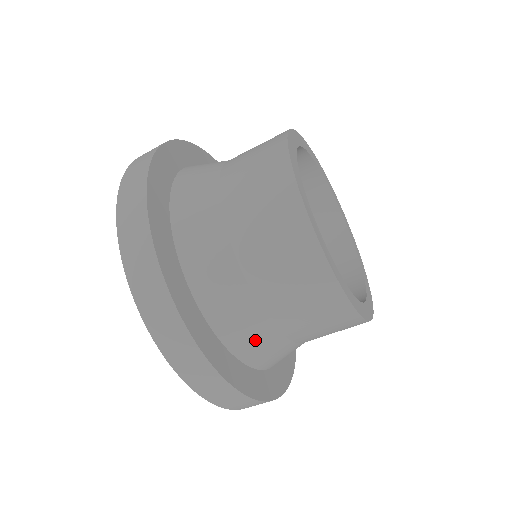
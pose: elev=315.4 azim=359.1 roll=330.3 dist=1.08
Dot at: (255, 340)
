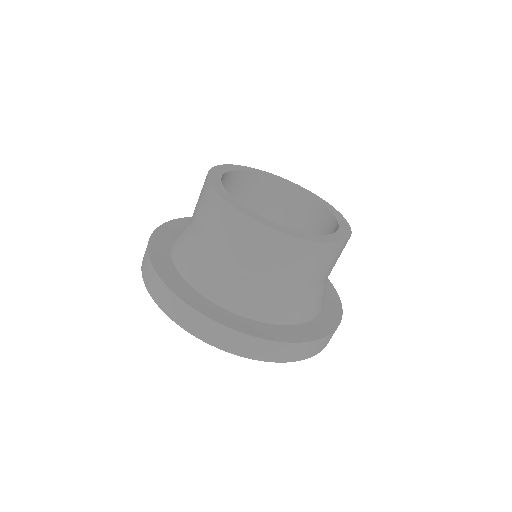
Dot at: (294, 307)
